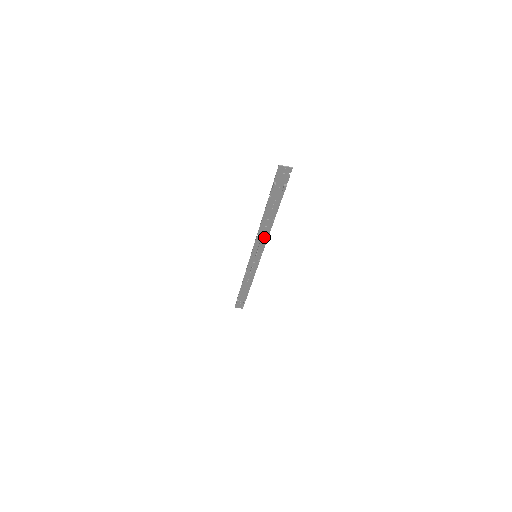
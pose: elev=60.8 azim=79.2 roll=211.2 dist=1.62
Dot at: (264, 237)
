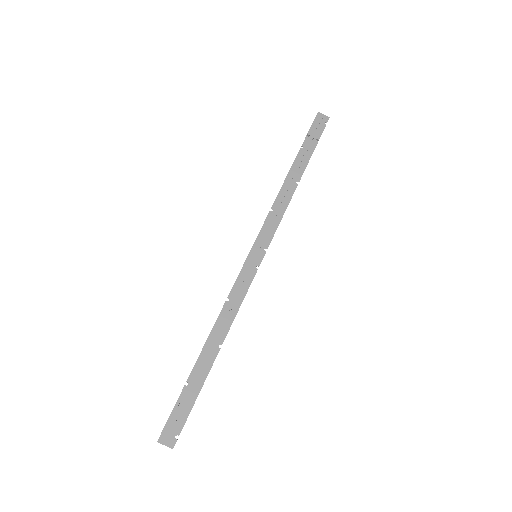
Dot at: (278, 215)
